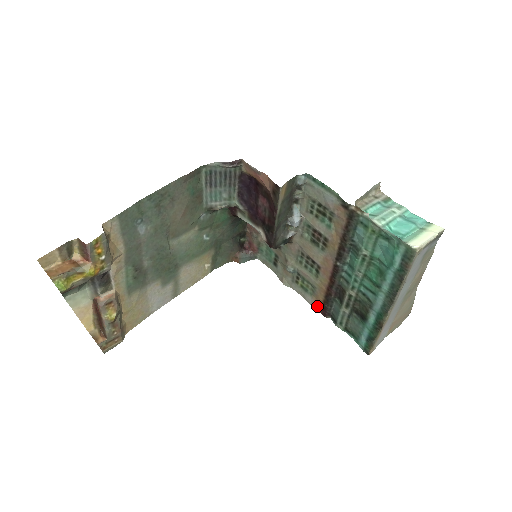
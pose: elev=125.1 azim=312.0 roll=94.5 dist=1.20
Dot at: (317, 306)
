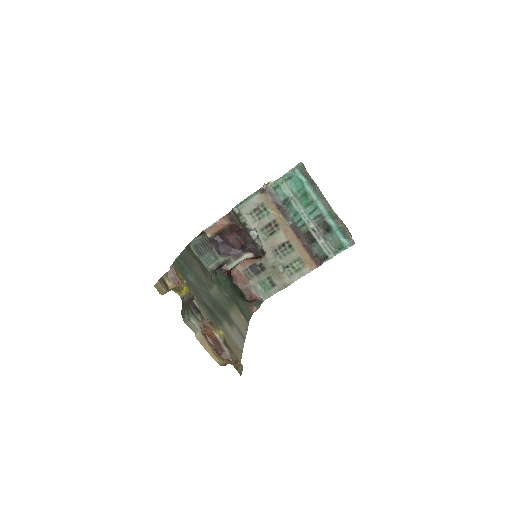
Dot at: (312, 266)
